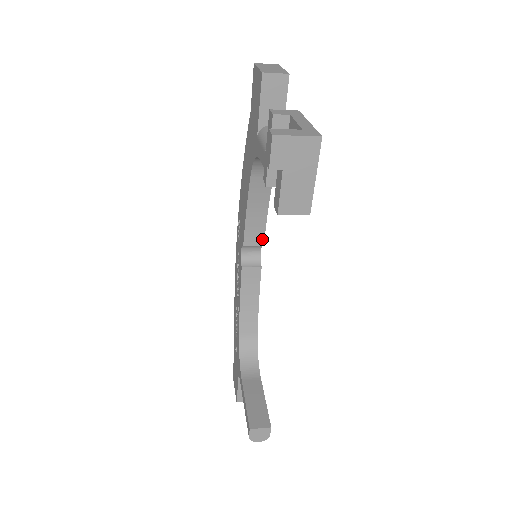
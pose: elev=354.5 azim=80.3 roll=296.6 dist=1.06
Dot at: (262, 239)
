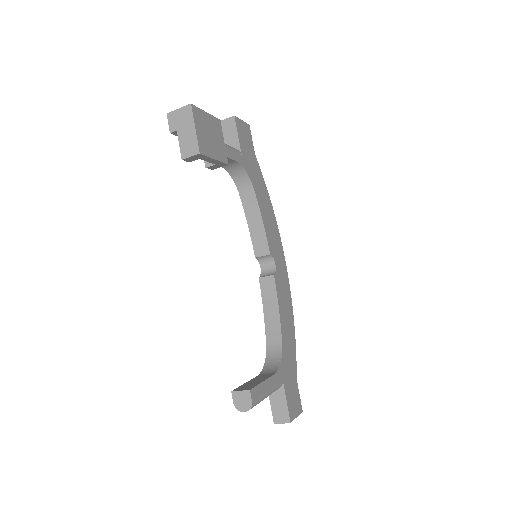
Dot at: (267, 248)
